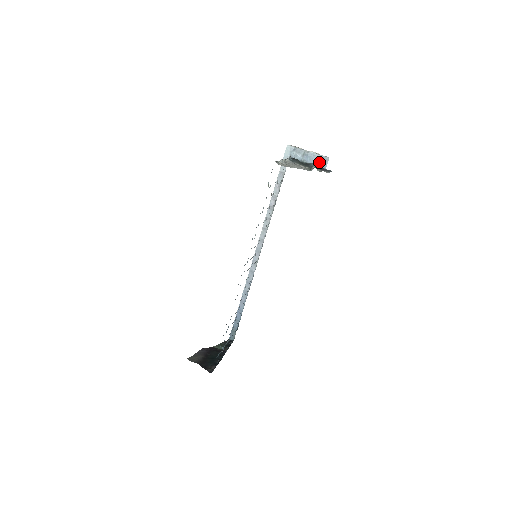
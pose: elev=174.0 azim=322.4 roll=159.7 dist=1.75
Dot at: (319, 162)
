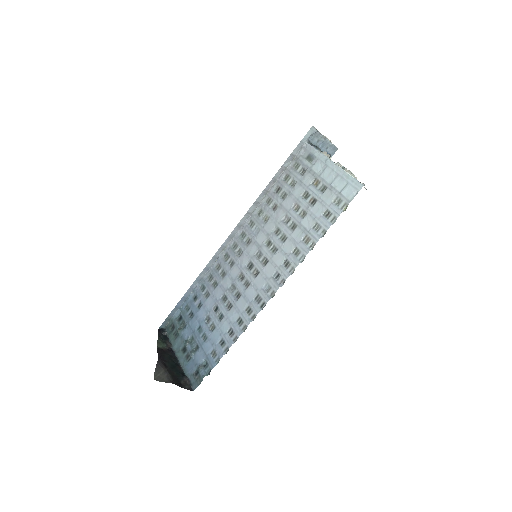
Dot at: (328, 151)
